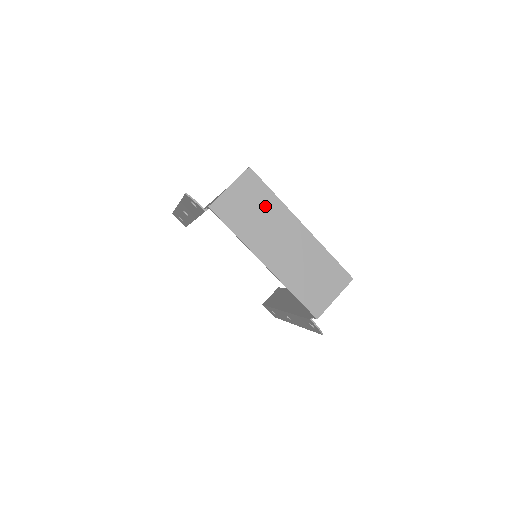
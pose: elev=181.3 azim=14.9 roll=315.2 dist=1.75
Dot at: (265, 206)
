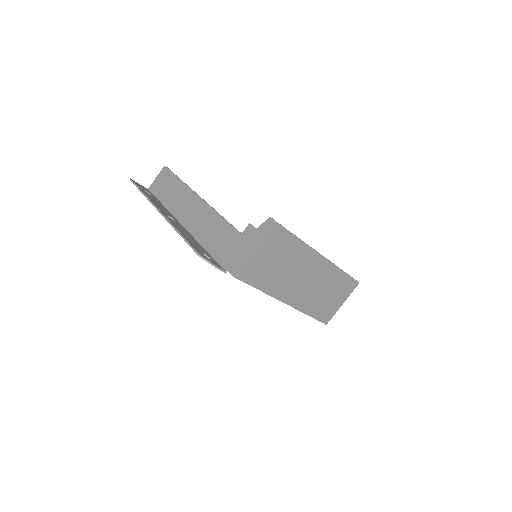
Dot at: (289, 254)
